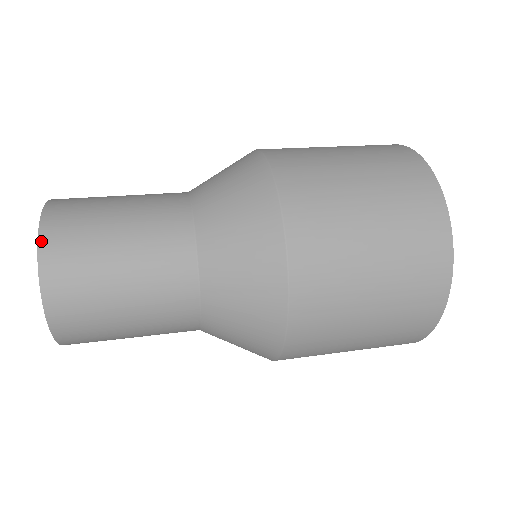
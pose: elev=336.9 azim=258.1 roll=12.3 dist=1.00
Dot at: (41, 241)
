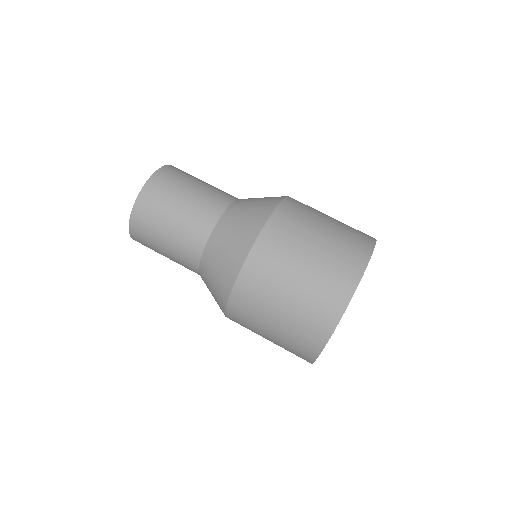
Dot at: (145, 186)
